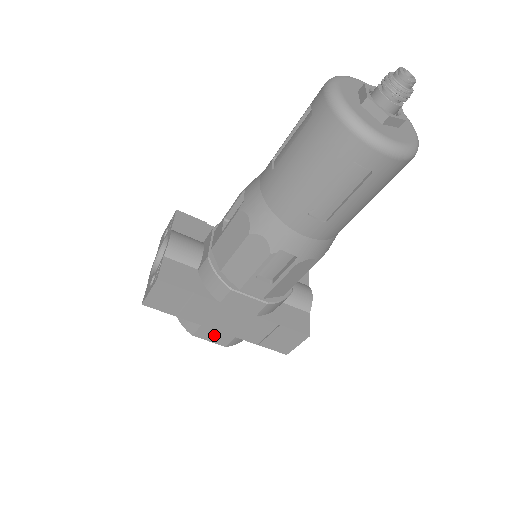
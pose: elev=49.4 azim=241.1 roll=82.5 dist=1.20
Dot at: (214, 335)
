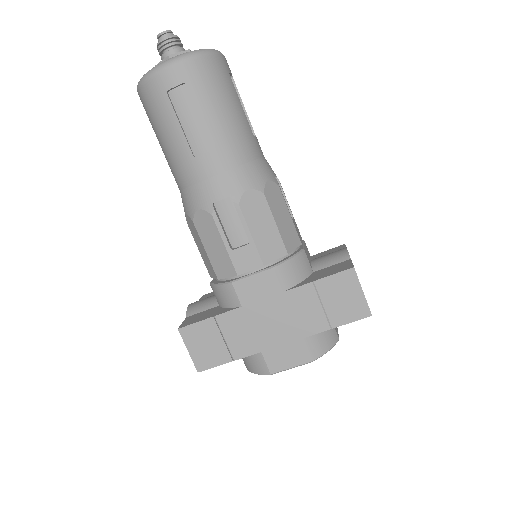
Dot at: (285, 355)
